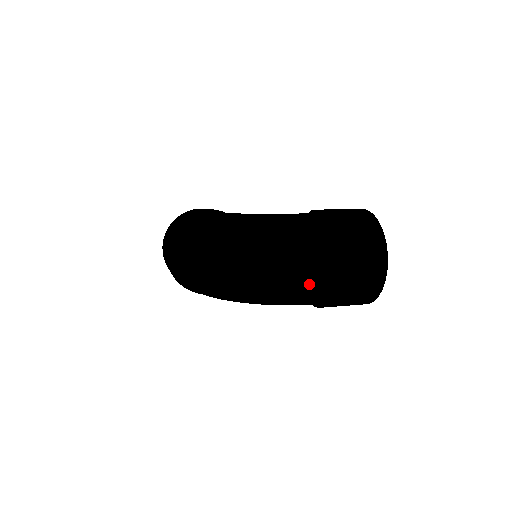
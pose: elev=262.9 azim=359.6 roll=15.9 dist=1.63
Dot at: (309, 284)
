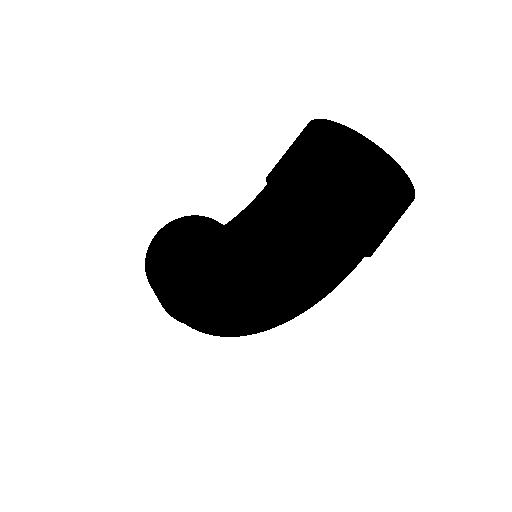
Dot at: (342, 269)
